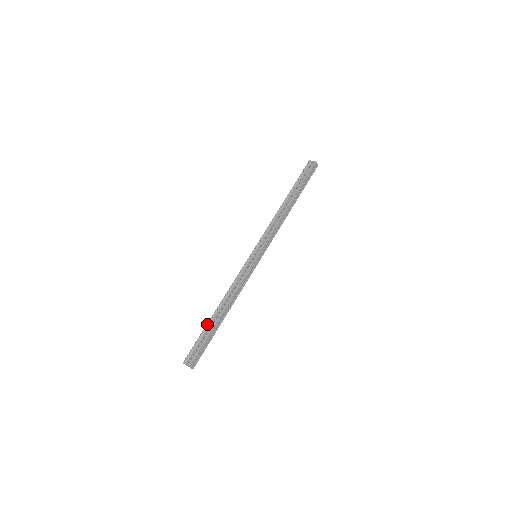
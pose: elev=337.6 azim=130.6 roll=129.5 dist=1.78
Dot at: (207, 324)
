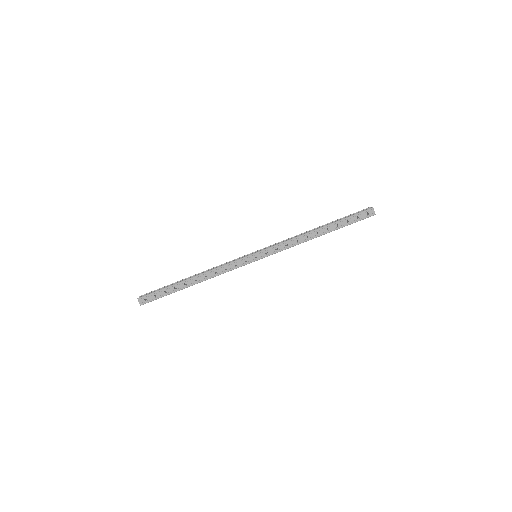
Dot at: (177, 281)
